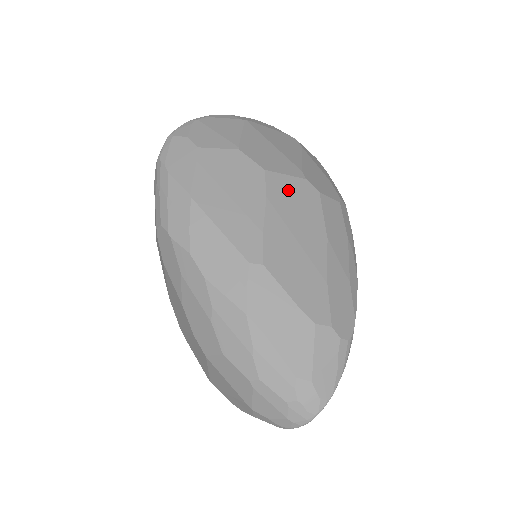
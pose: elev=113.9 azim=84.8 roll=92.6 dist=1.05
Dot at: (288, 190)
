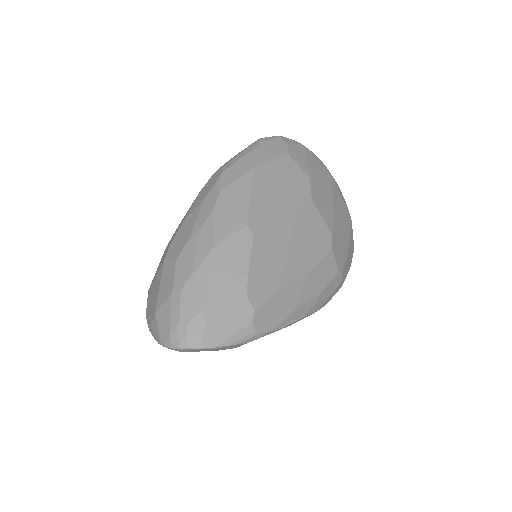
Dot at: (314, 224)
